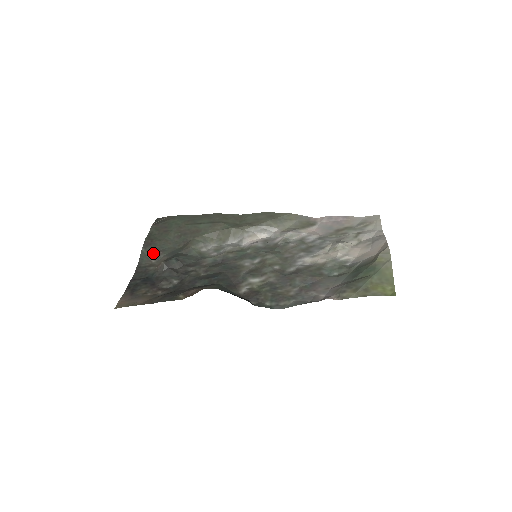
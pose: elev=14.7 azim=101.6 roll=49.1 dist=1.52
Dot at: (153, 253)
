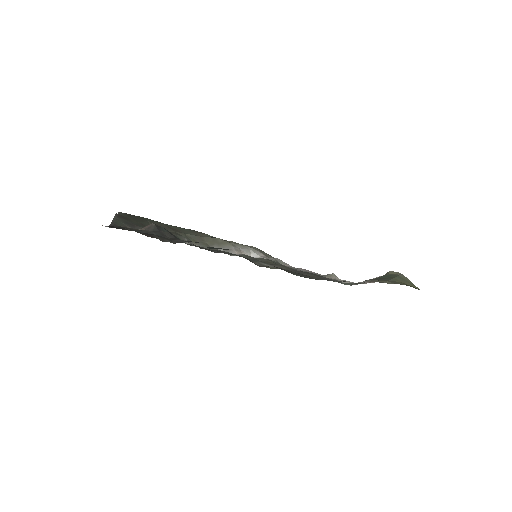
Dot at: (129, 223)
